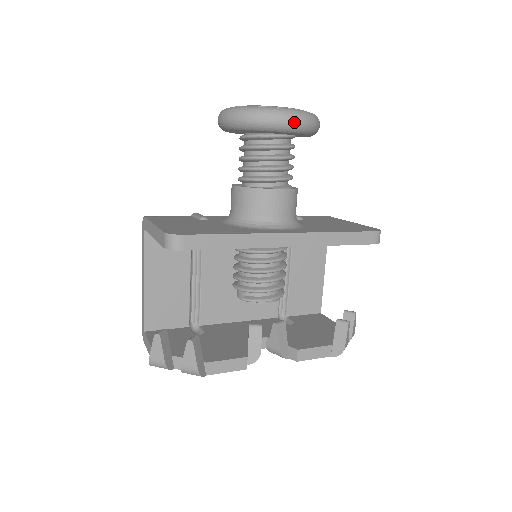
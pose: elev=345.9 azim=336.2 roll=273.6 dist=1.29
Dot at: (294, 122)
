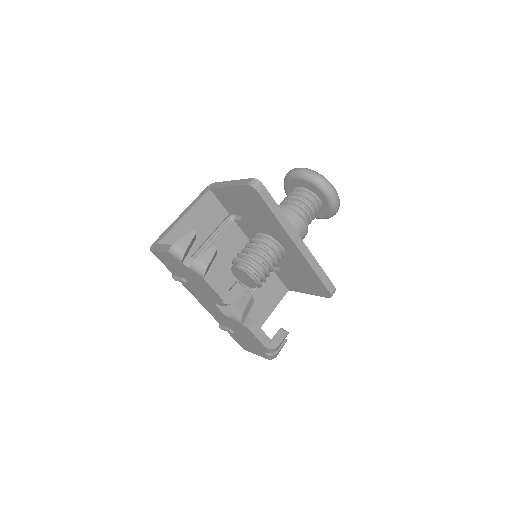
Dot at: (334, 194)
